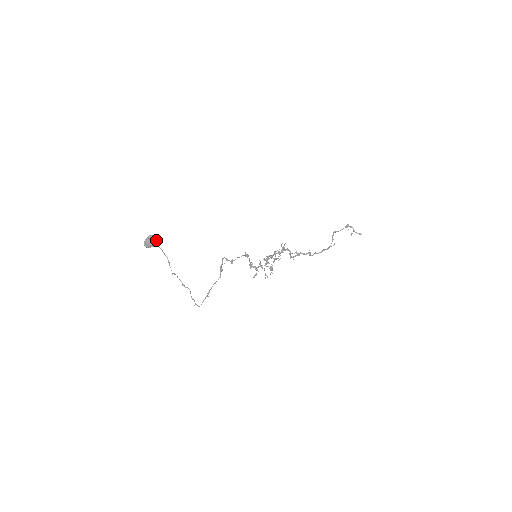
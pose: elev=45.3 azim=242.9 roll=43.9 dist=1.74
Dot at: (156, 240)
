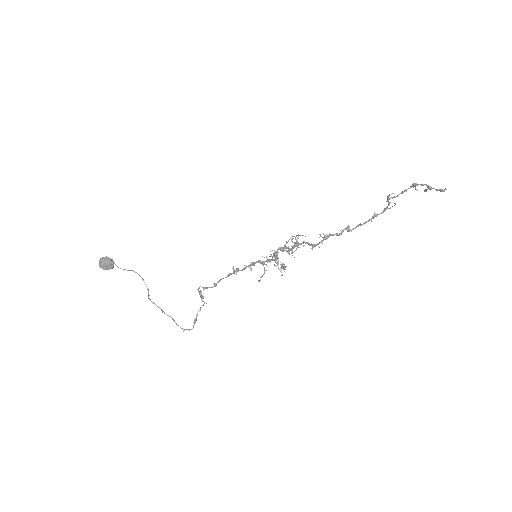
Dot at: (111, 263)
